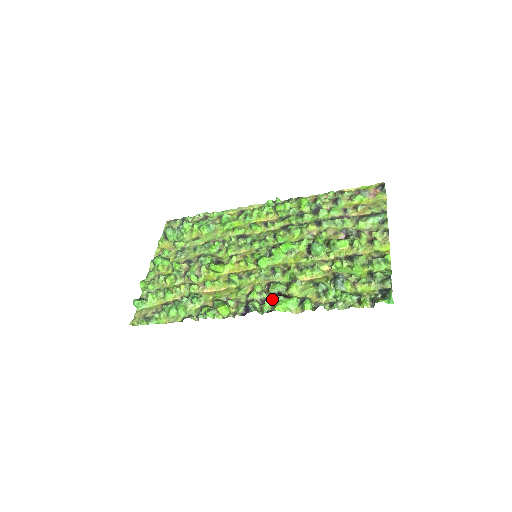
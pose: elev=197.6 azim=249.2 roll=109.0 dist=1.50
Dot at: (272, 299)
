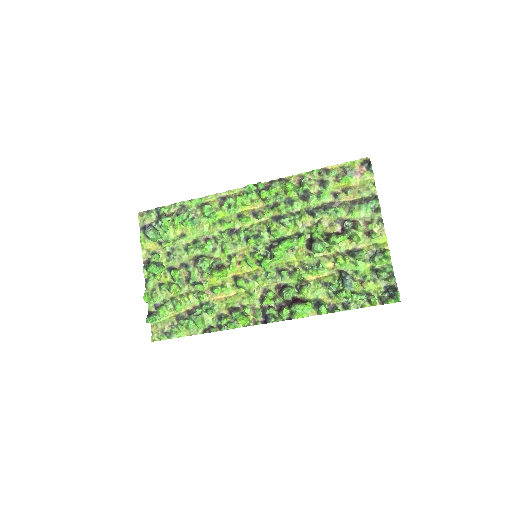
Dot at: (287, 304)
